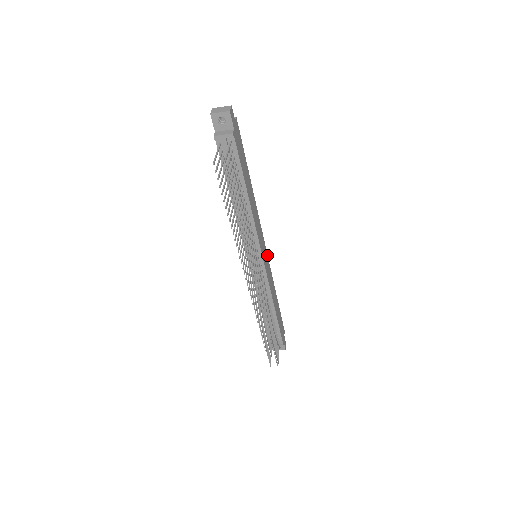
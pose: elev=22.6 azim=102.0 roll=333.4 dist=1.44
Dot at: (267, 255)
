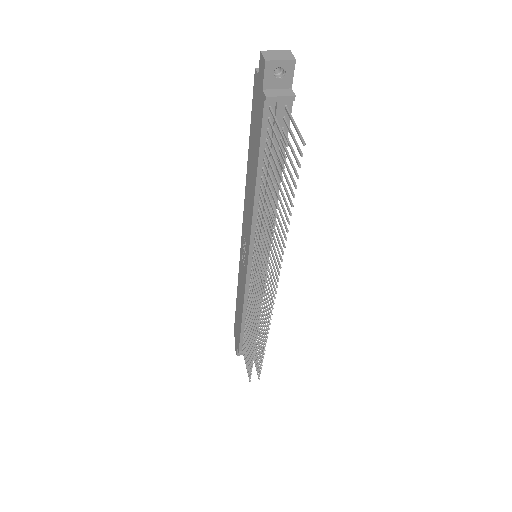
Dot at: occluded
